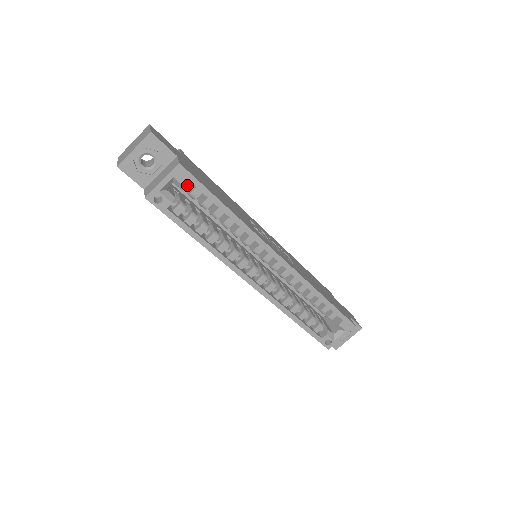
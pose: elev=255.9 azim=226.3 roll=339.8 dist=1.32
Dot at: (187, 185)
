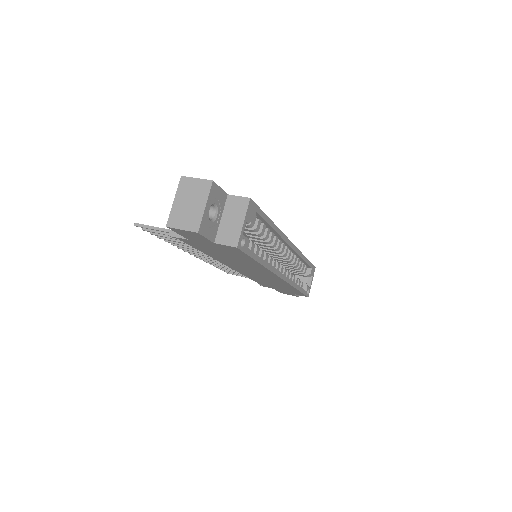
Dot at: (254, 216)
